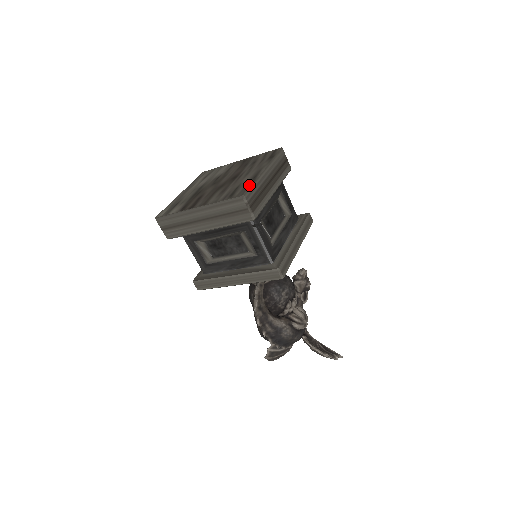
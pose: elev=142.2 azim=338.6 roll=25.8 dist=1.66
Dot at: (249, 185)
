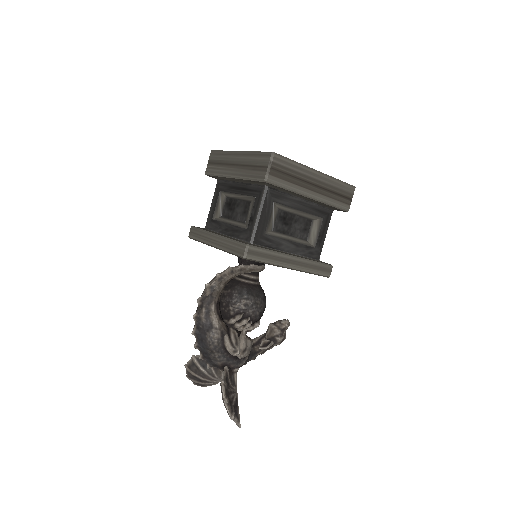
Dot at: (289, 159)
